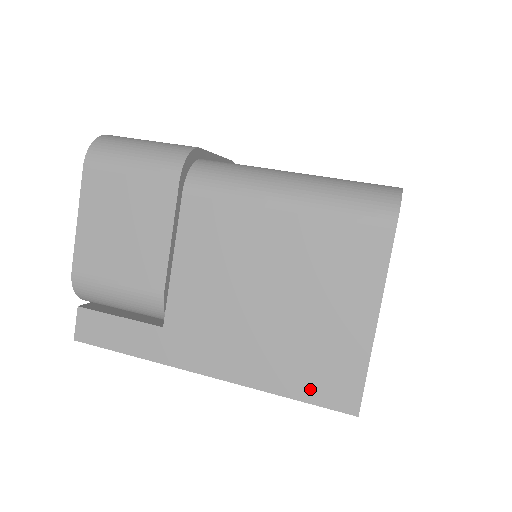
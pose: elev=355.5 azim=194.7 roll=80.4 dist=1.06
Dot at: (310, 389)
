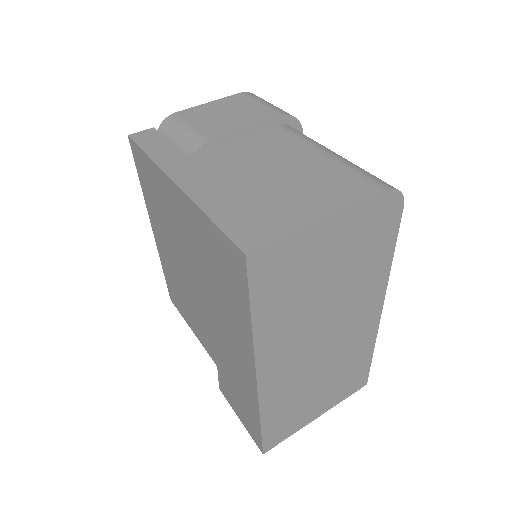
Dot at: (232, 224)
